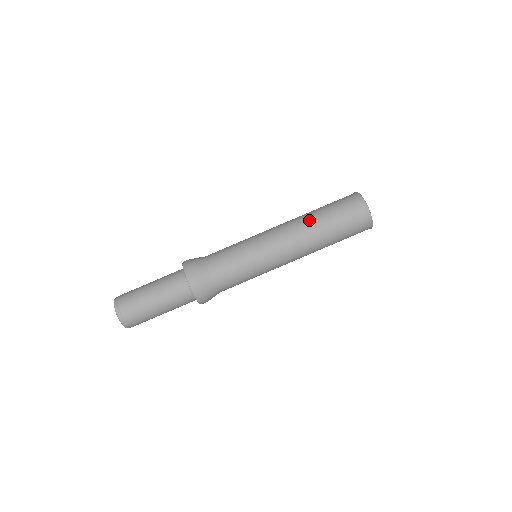
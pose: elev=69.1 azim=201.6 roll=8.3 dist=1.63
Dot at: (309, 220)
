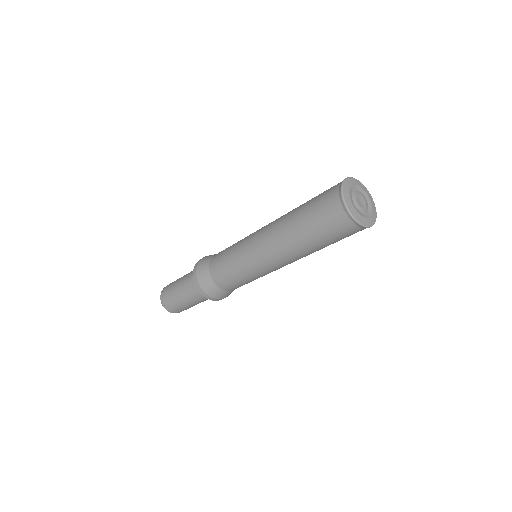
Dot at: (287, 219)
